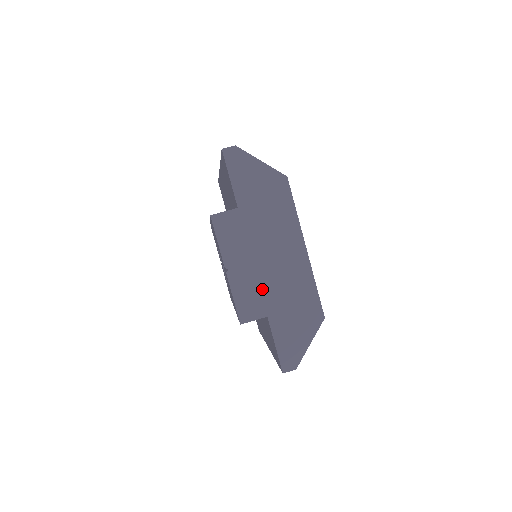
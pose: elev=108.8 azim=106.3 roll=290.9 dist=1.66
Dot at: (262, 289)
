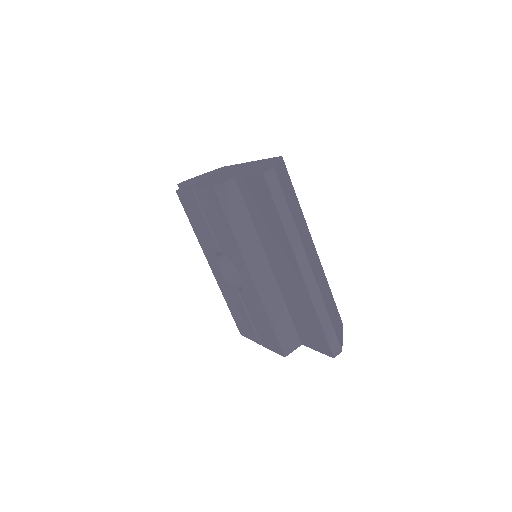
Dot at: occluded
